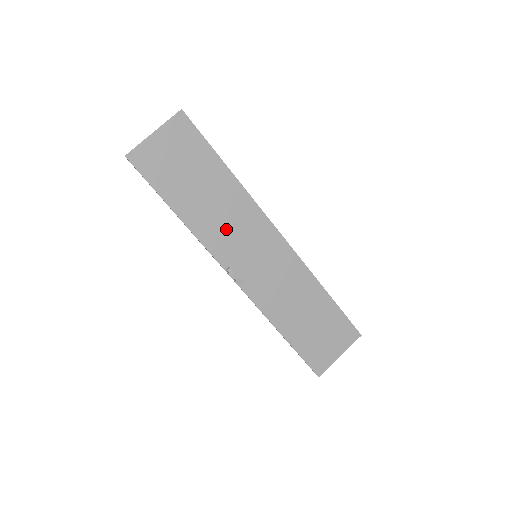
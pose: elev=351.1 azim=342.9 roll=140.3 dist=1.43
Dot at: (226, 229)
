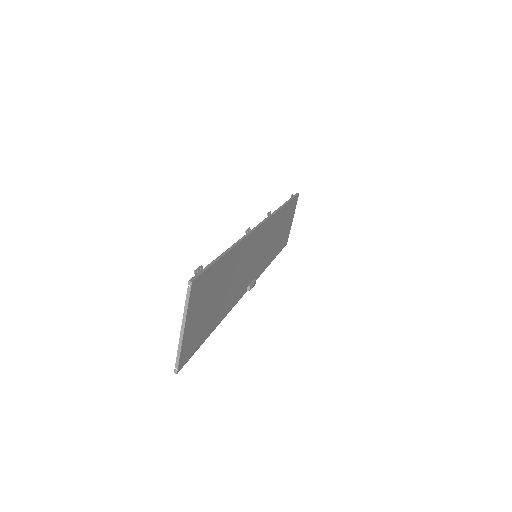
Dot at: (241, 277)
